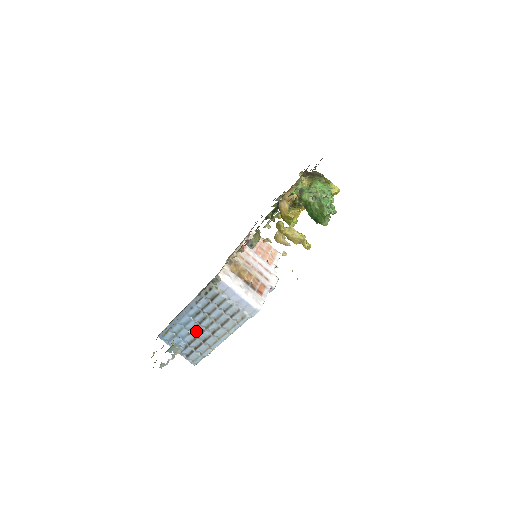
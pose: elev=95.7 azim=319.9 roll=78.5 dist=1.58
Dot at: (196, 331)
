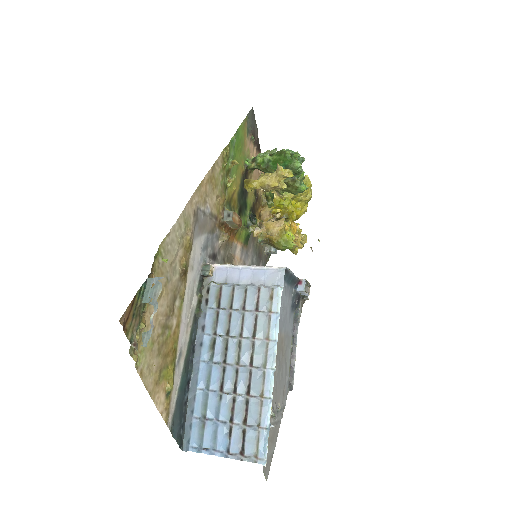
Dot at: (227, 381)
